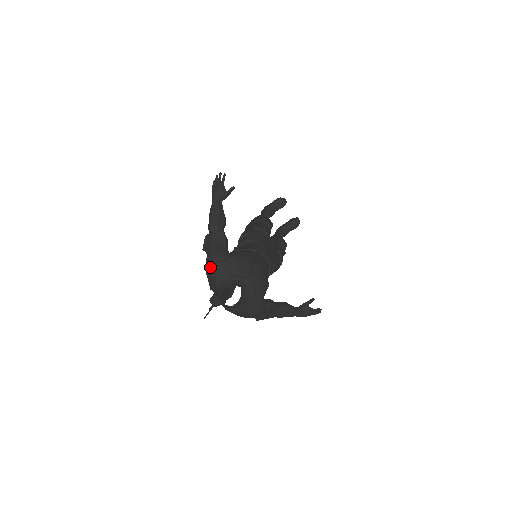
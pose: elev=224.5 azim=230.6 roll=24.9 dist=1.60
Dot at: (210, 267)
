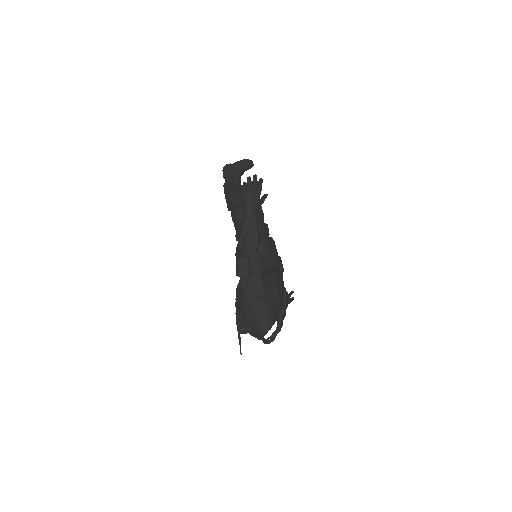
Dot at: (254, 303)
